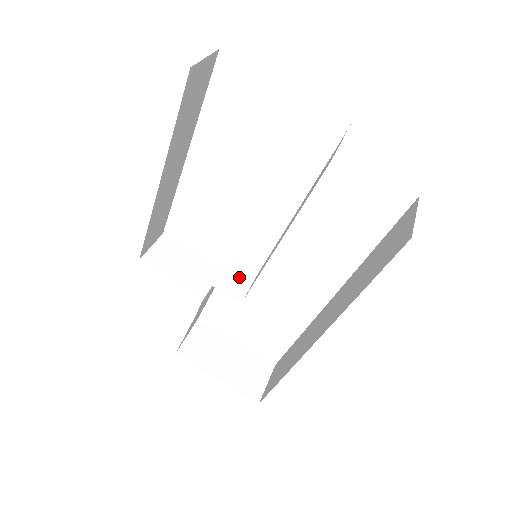
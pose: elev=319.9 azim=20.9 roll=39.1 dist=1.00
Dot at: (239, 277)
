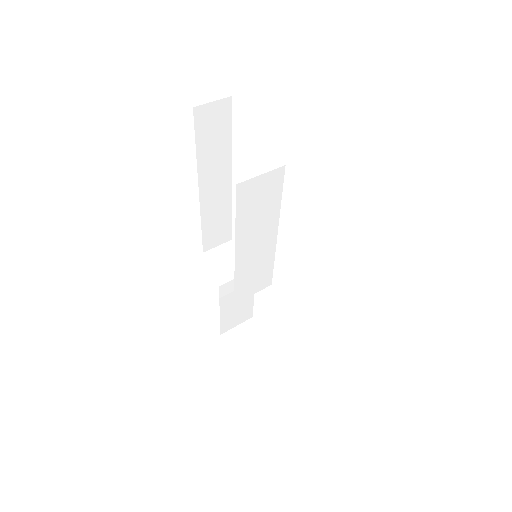
Dot at: occluded
